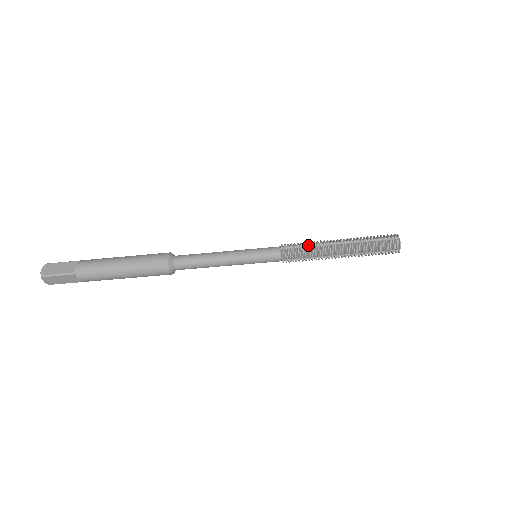
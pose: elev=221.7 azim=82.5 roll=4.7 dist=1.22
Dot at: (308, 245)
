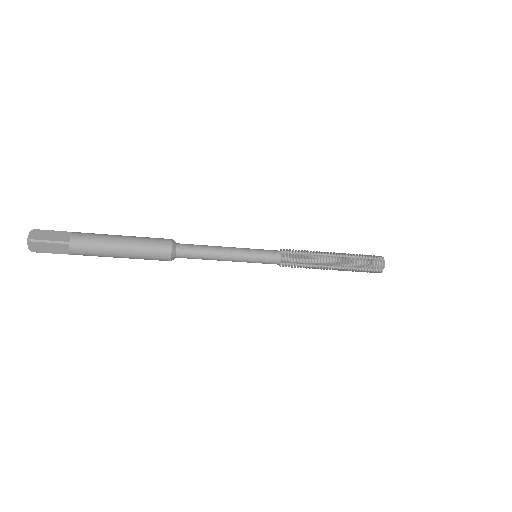
Dot at: (306, 253)
